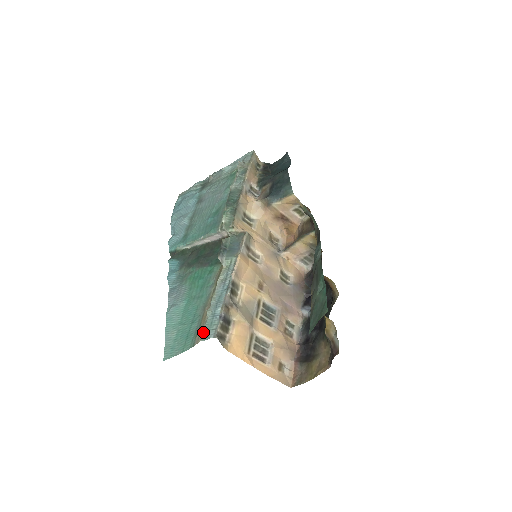
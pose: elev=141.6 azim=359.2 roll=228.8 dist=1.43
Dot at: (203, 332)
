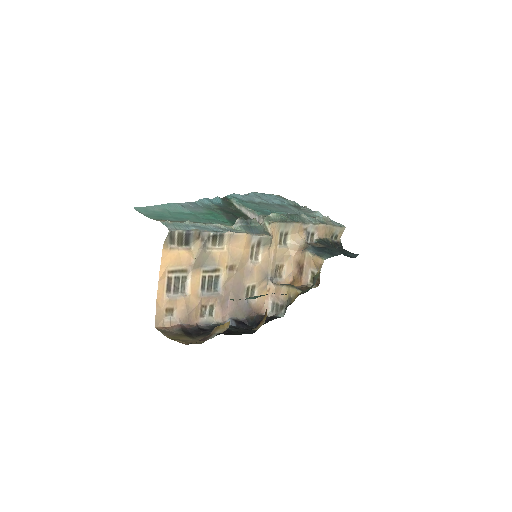
Dot at: (169, 222)
